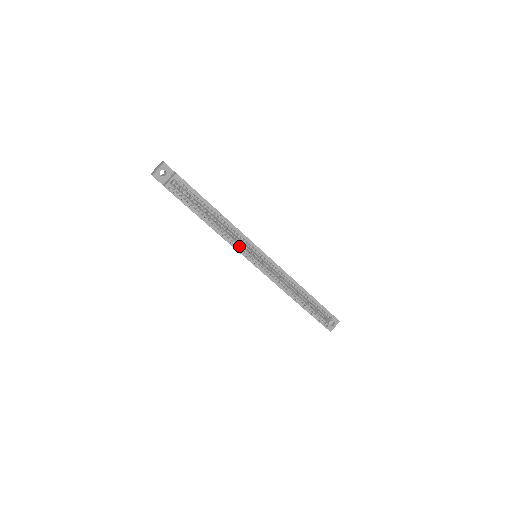
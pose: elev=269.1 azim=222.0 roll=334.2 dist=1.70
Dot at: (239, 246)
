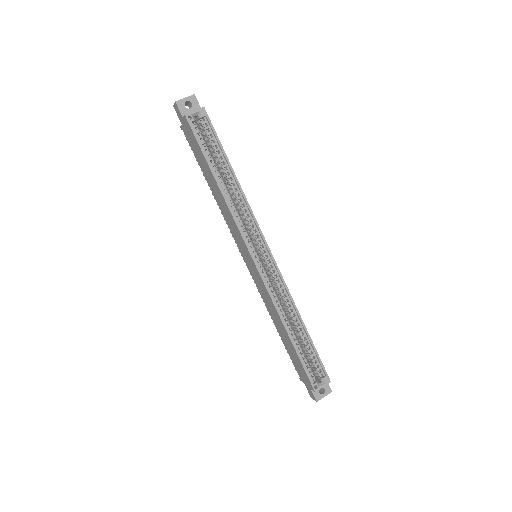
Dot at: (243, 226)
